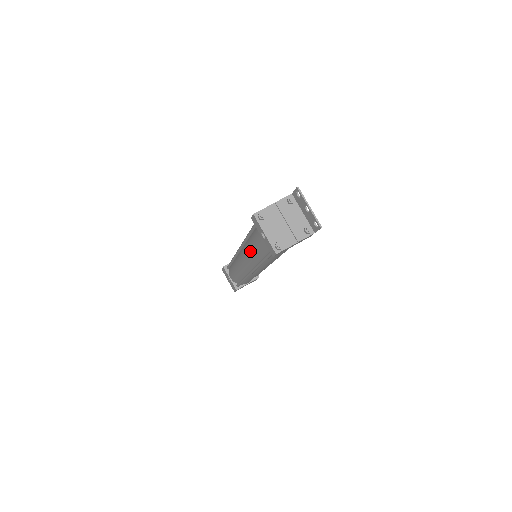
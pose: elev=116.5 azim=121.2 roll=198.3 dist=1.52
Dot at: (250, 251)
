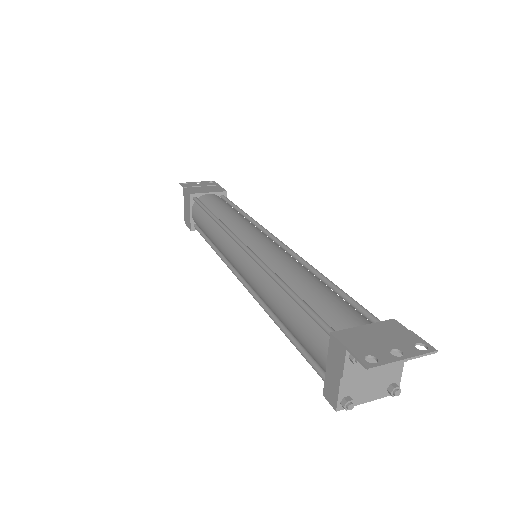
Dot at: occluded
